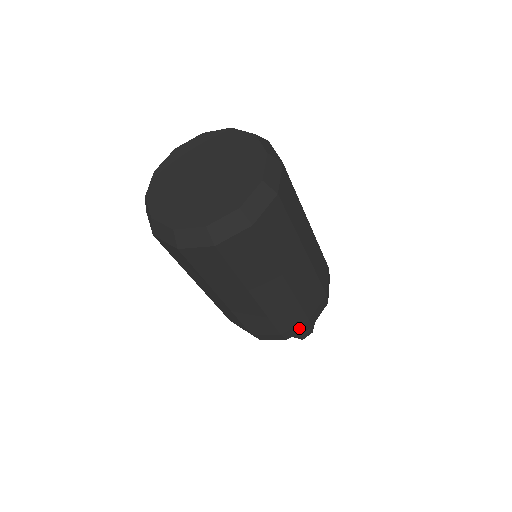
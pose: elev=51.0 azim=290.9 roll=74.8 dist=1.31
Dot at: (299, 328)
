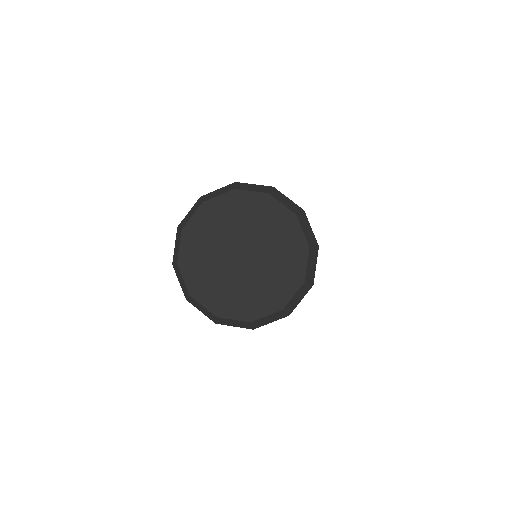
Dot at: occluded
